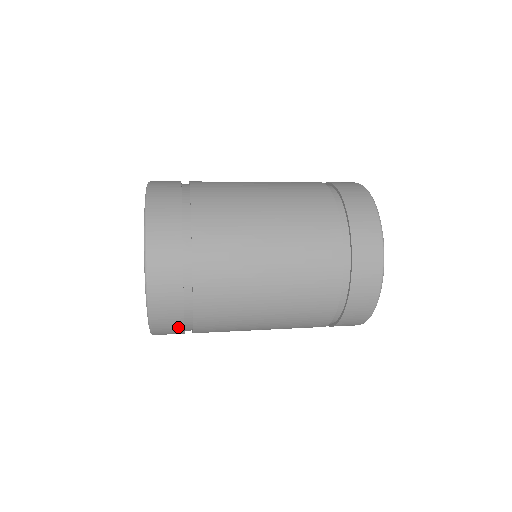
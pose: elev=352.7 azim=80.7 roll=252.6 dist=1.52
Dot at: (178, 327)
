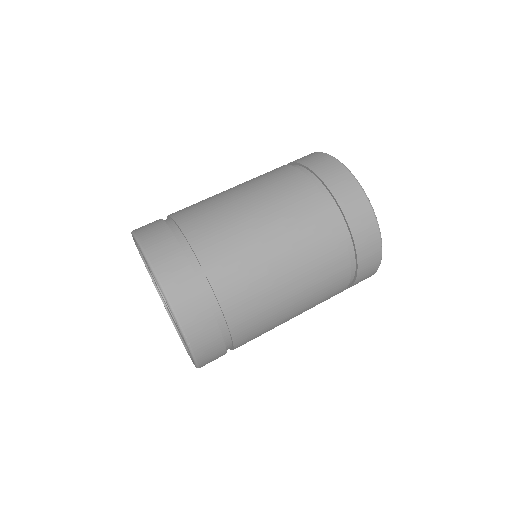
Dot at: occluded
